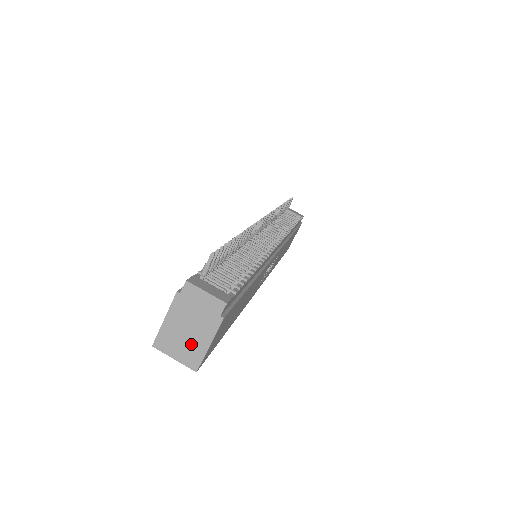
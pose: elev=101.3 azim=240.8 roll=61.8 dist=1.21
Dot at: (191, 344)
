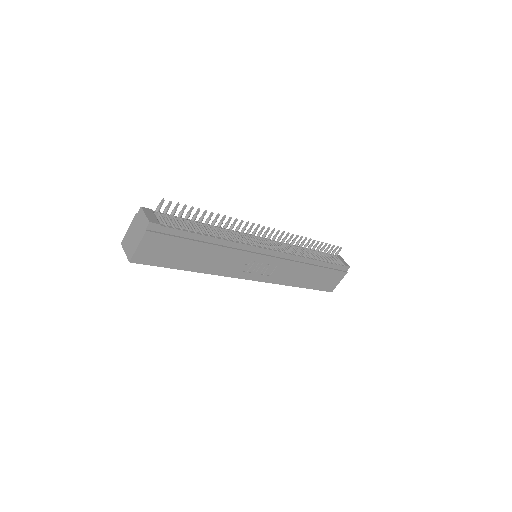
Dot at: (132, 244)
